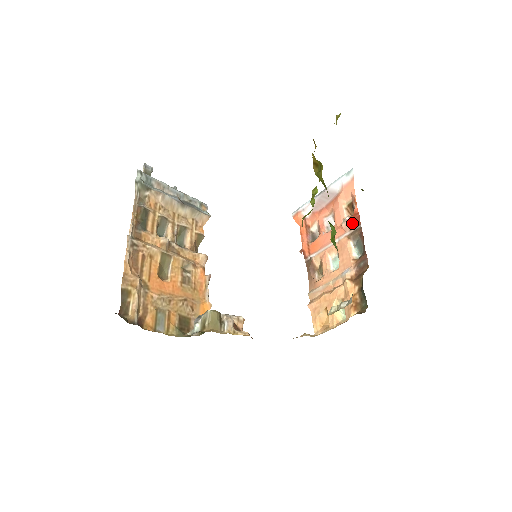
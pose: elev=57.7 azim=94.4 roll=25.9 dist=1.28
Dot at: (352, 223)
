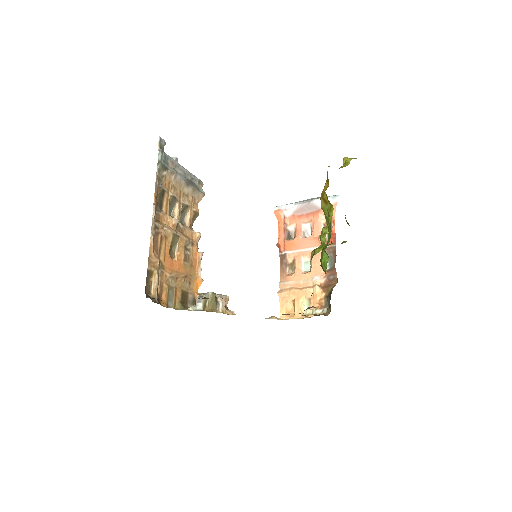
Dot at: occluded
